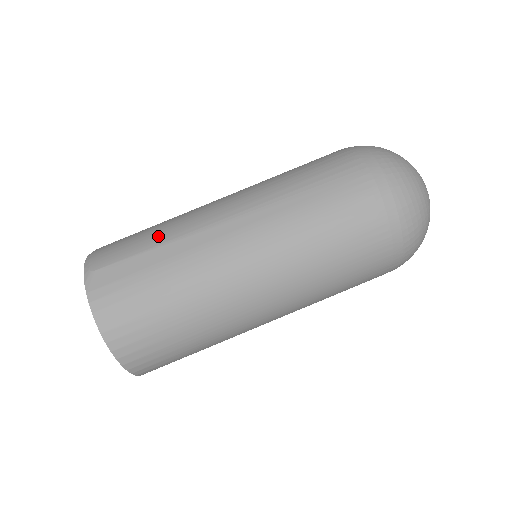
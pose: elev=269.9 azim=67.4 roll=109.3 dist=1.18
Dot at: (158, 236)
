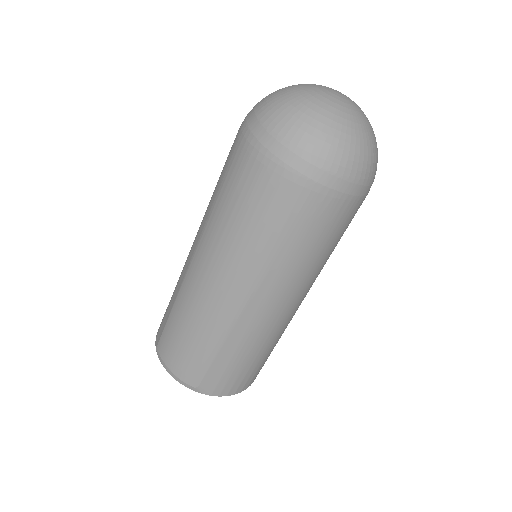
Dot at: (209, 342)
